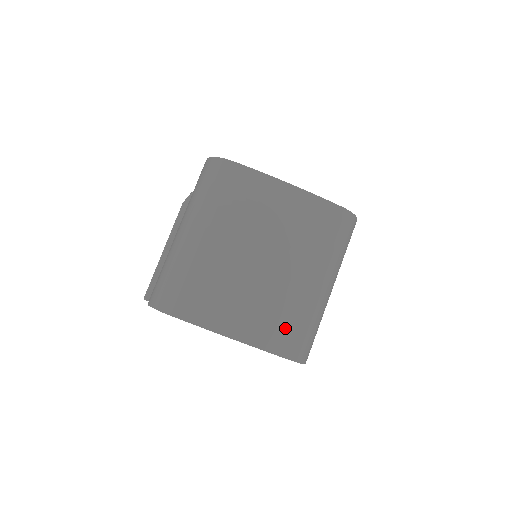
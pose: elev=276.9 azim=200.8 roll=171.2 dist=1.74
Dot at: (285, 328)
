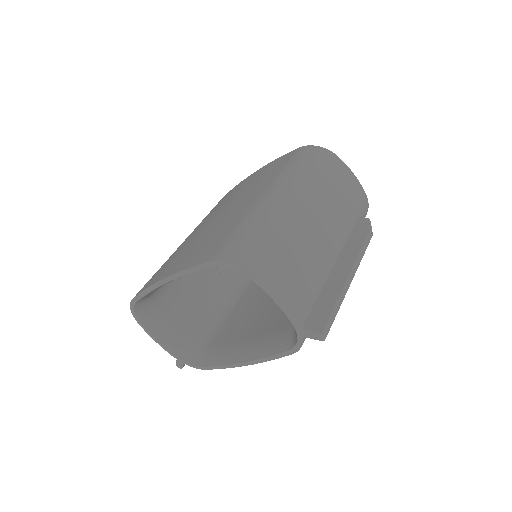
Dot at: (216, 241)
